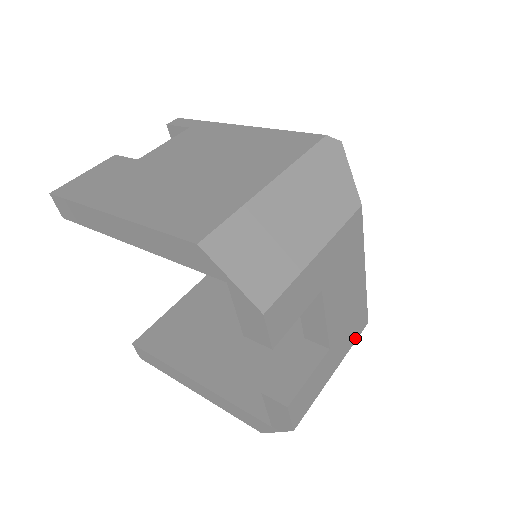
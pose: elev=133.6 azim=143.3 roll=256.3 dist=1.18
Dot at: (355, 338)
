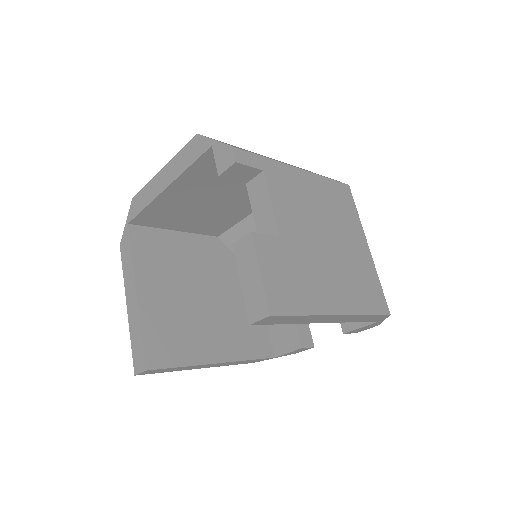
Dot at: occluded
